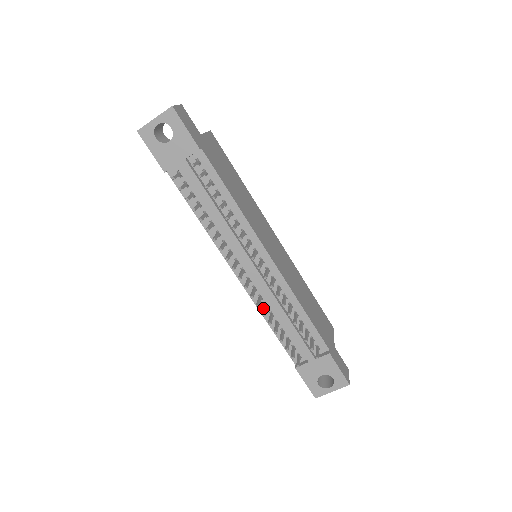
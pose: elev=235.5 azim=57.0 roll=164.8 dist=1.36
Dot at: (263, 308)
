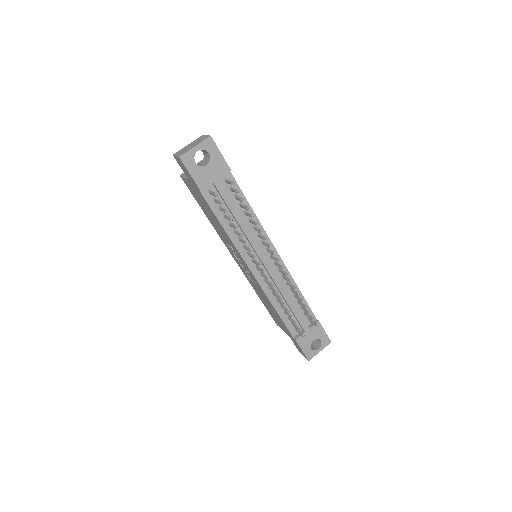
Dot at: (274, 295)
